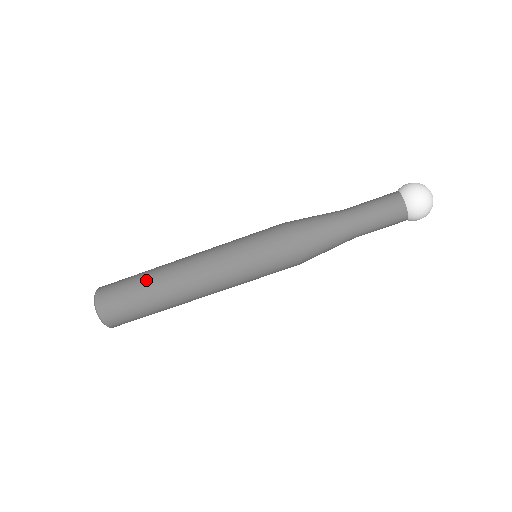
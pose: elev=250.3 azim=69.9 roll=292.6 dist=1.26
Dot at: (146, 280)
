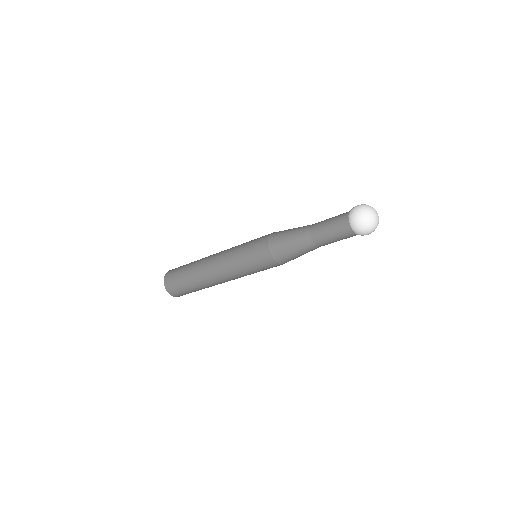
Dot at: (192, 282)
